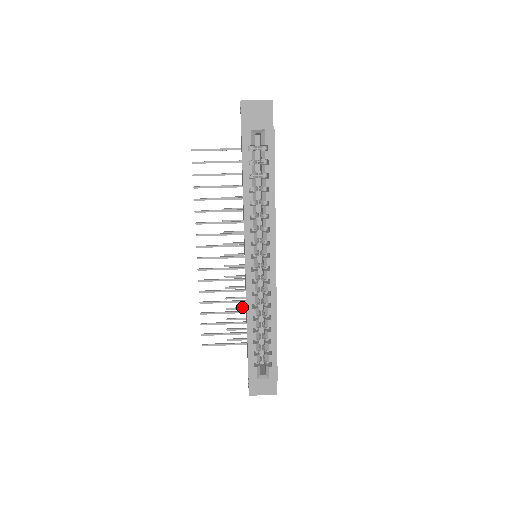
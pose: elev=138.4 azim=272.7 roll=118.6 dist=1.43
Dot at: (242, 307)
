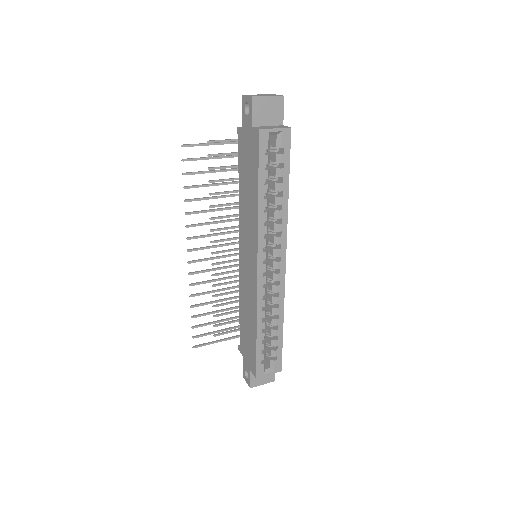
Dot at: (228, 302)
